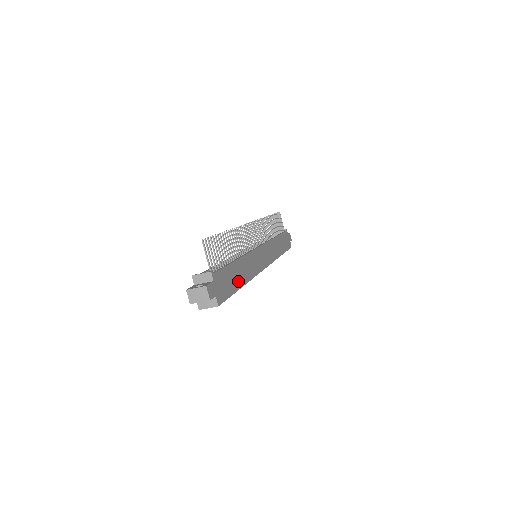
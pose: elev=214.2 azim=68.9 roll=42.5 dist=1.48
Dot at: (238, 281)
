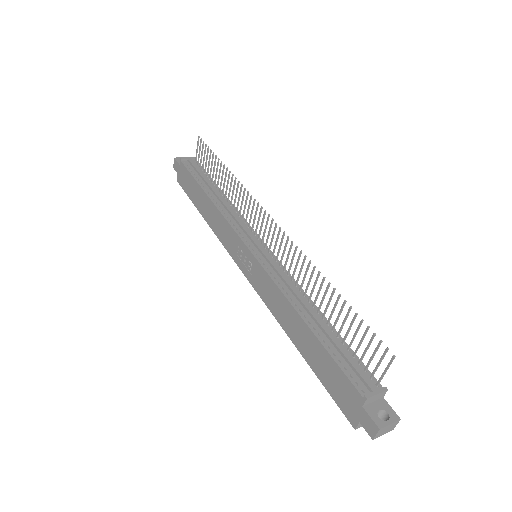
Dot at: occluded
